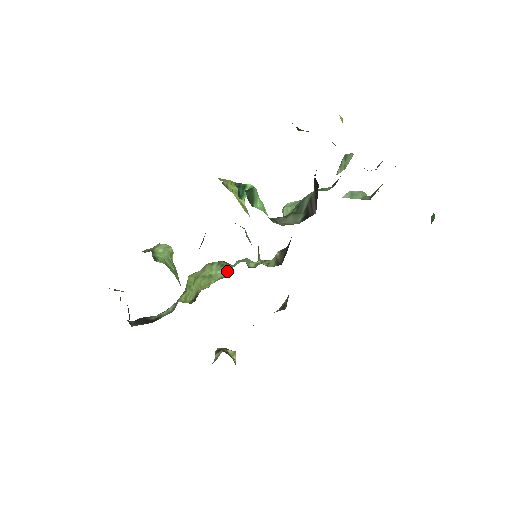
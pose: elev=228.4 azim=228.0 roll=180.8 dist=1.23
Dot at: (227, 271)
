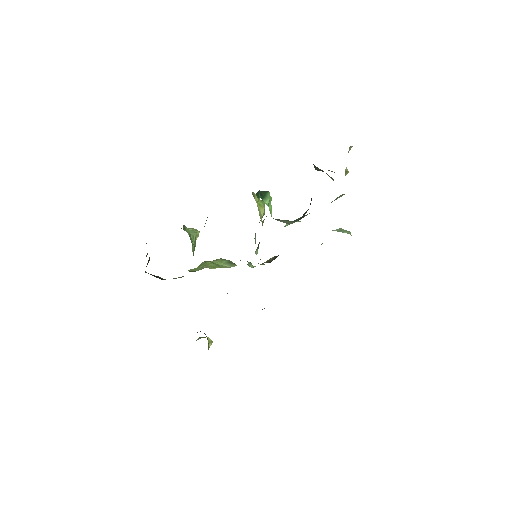
Dot at: occluded
